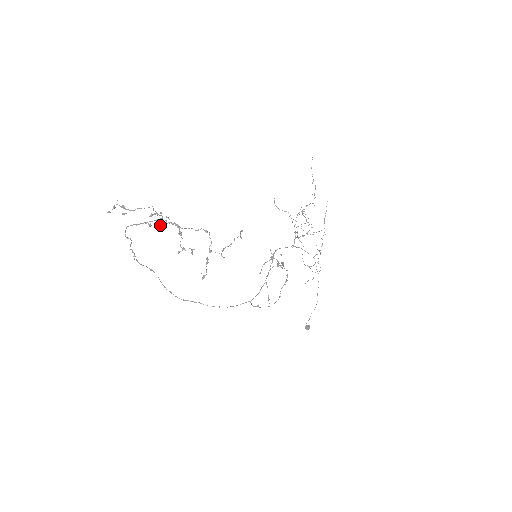
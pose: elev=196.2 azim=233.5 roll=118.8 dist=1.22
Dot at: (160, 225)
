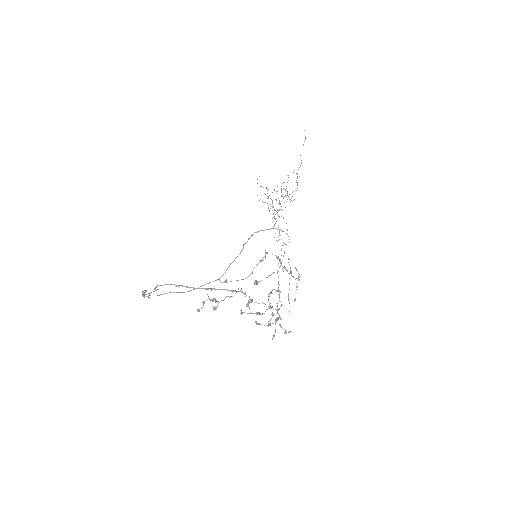
Dot at: (259, 314)
